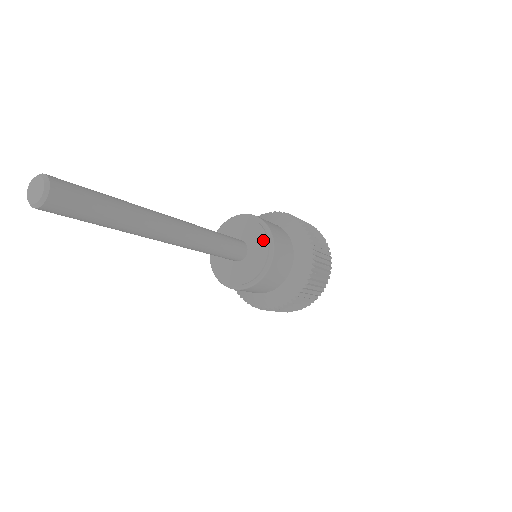
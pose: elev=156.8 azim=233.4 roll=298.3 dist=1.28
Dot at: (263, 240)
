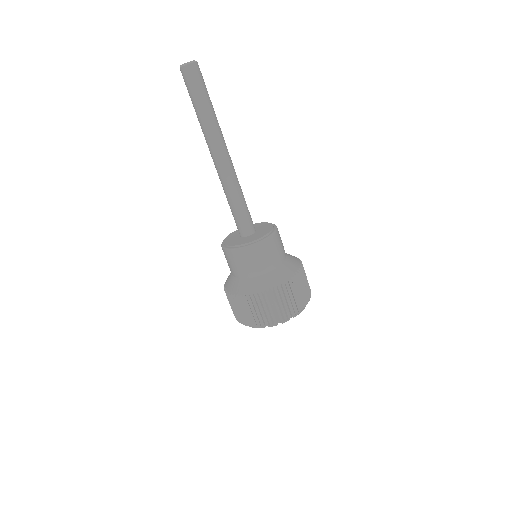
Dot at: (262, 235)
